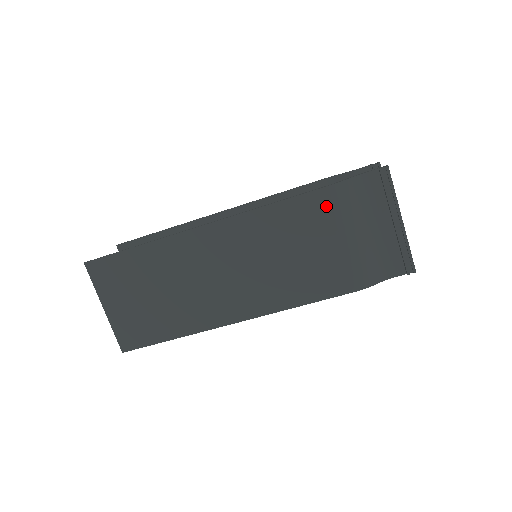
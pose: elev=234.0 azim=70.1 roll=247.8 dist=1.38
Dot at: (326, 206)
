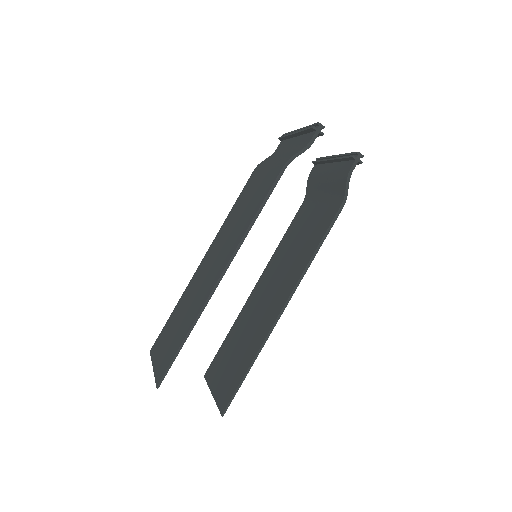
Dot at: (256, 174)
